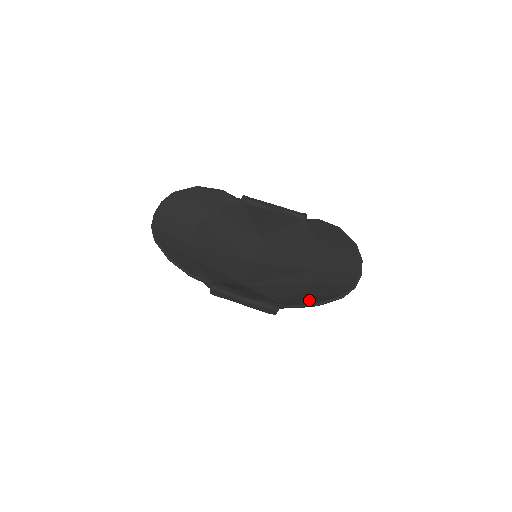
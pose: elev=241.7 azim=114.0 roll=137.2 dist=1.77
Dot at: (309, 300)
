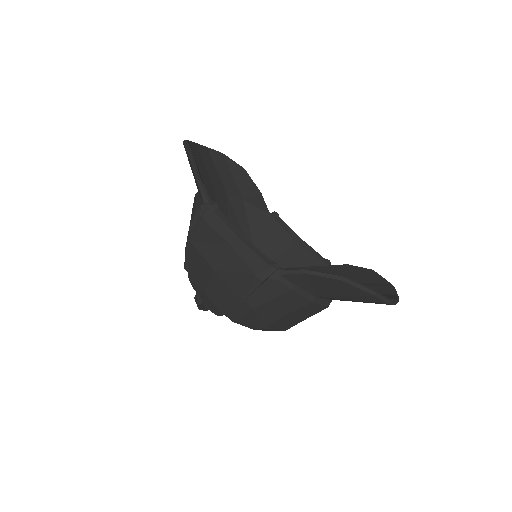
Dot at: occluded
